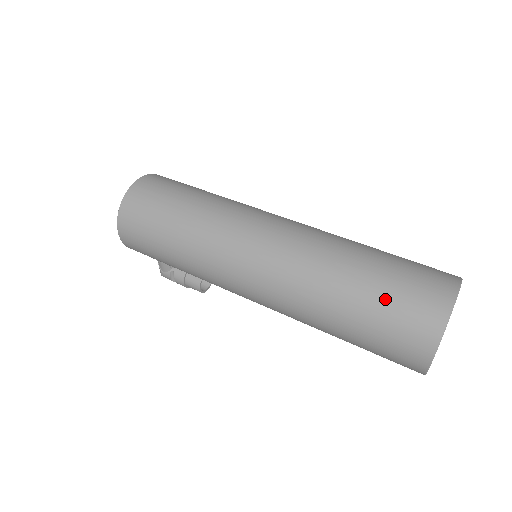
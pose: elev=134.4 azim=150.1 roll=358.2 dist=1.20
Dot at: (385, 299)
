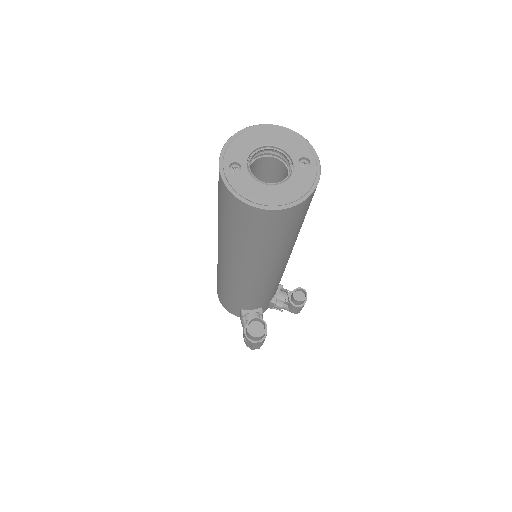
Dot at: occluded
